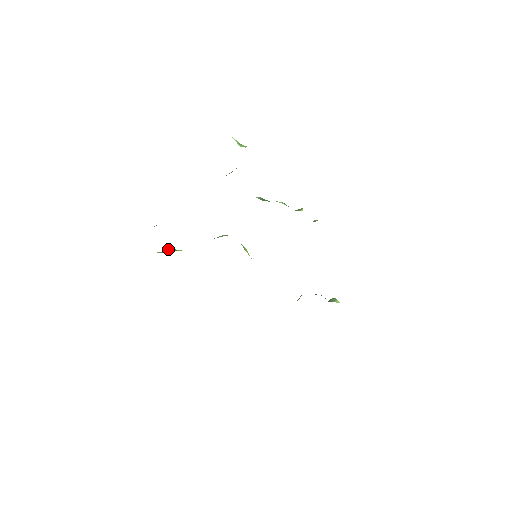
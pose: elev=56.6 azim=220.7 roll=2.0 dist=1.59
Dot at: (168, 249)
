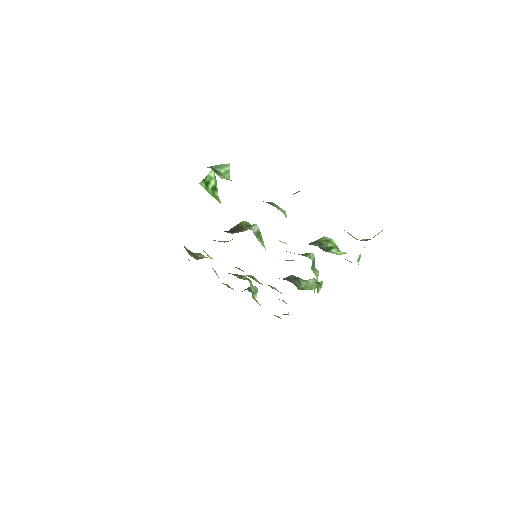
Dot at: (211, 178)
